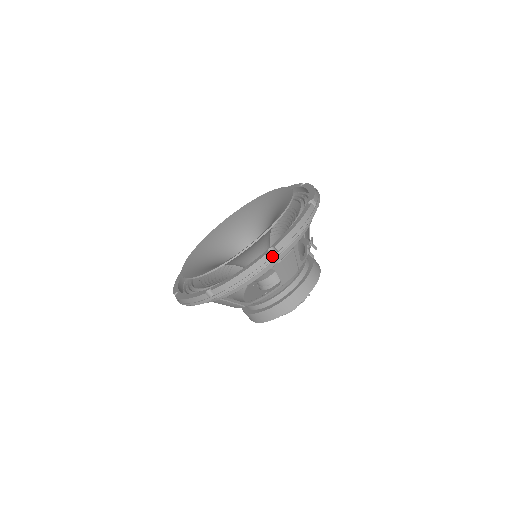
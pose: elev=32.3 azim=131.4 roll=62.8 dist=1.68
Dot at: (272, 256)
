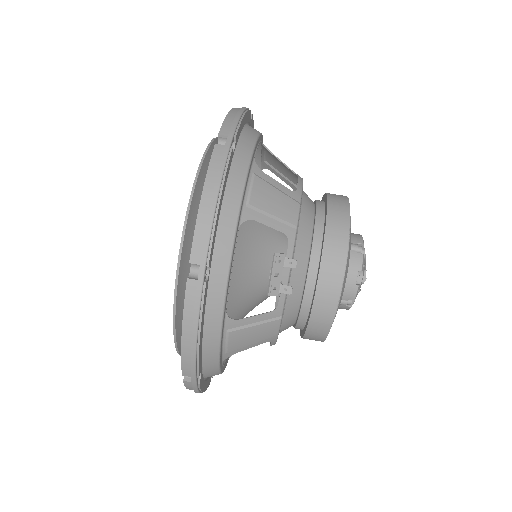
Dot at: (191, 382)
